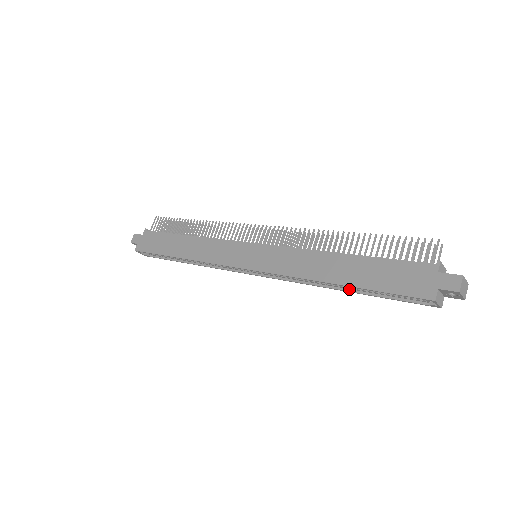
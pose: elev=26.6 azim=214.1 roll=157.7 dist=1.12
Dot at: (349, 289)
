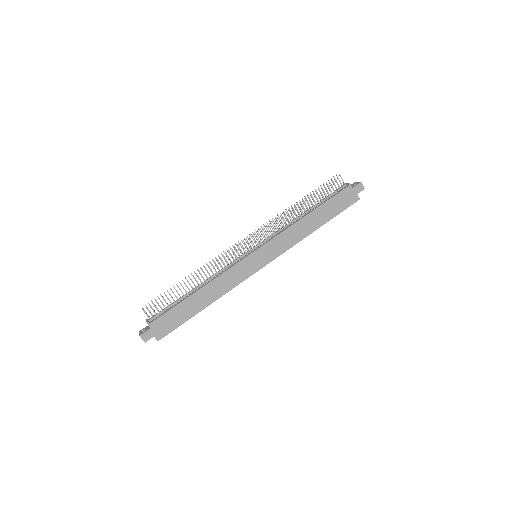
Dot at: occluded
